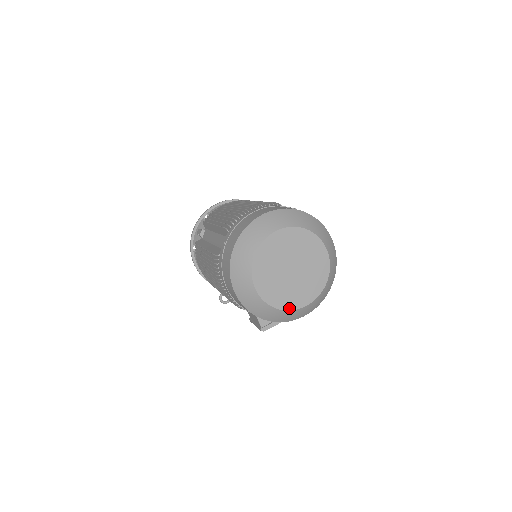
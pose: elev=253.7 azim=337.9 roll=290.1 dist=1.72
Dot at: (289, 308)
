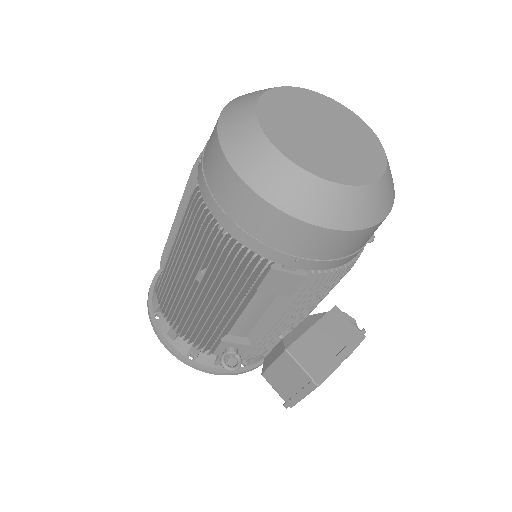
Dot at: (351, 182)
